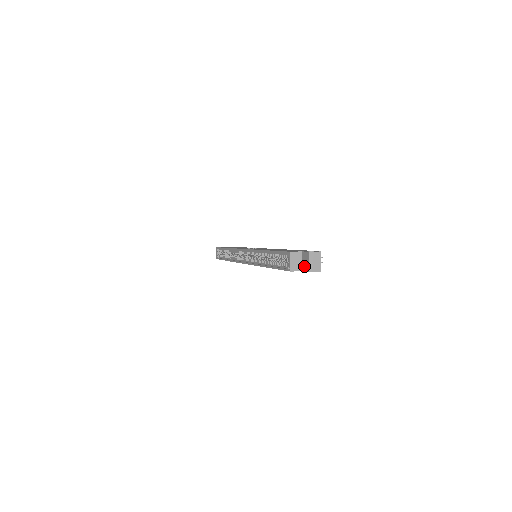
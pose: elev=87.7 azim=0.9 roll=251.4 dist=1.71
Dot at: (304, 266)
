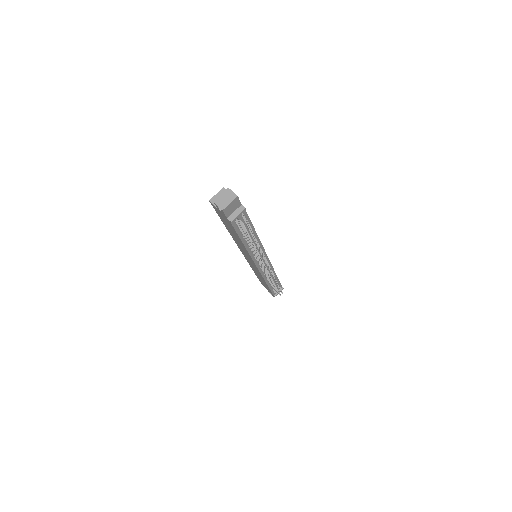
Dot at: occluded
